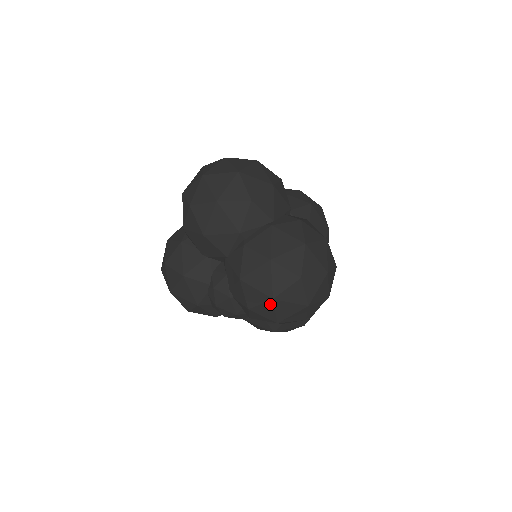
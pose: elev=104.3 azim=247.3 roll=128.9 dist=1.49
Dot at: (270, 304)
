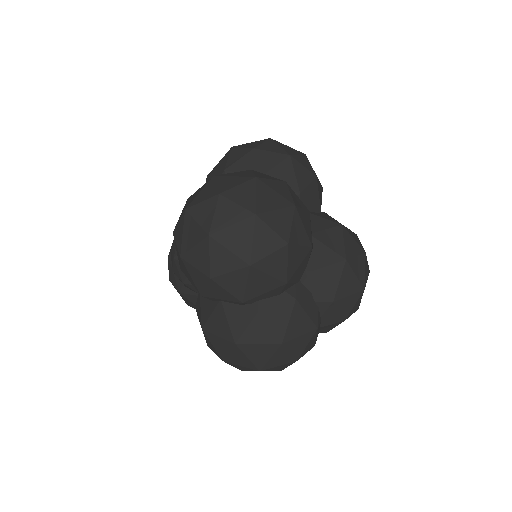
Dot at: (183, 220)
